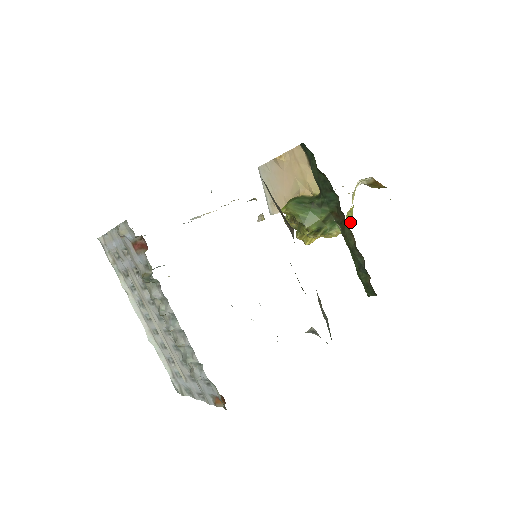
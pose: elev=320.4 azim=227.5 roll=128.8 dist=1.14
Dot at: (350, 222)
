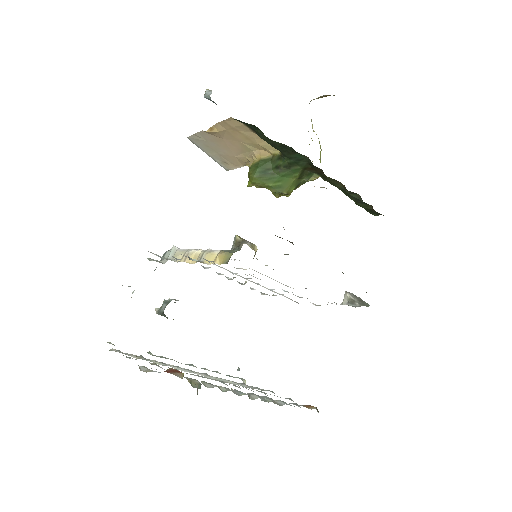
Dot at: occluded
